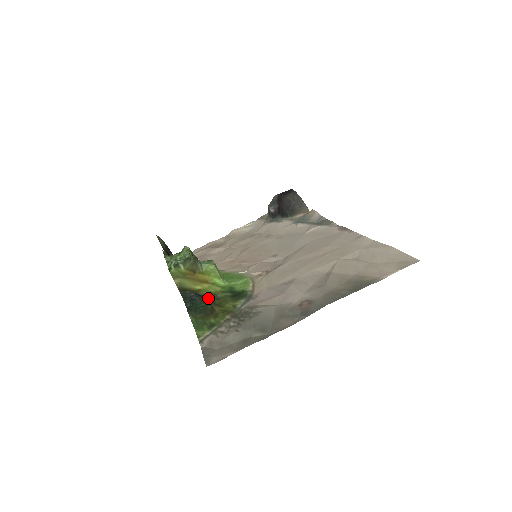
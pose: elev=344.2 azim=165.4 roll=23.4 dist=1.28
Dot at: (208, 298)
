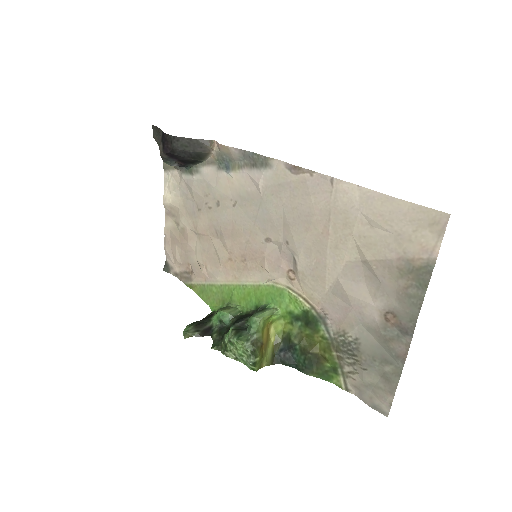
Dot at: (296, 347)
